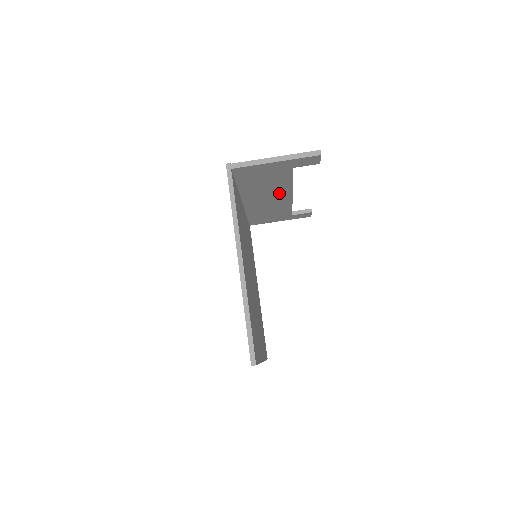
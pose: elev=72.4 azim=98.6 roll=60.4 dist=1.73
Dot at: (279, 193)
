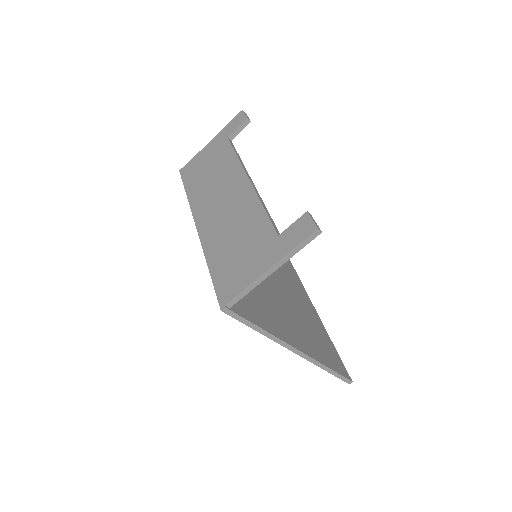
Dot at: occluded
